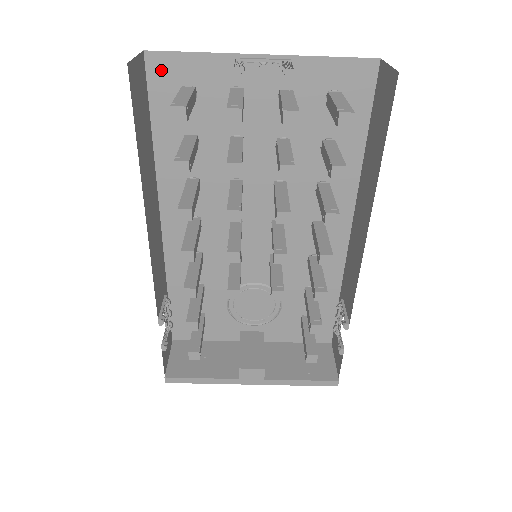
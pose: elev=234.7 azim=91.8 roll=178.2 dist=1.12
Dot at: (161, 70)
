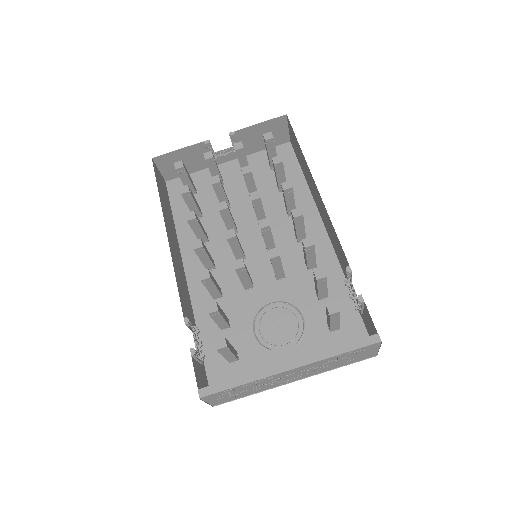
Dot at: (175, 187)
